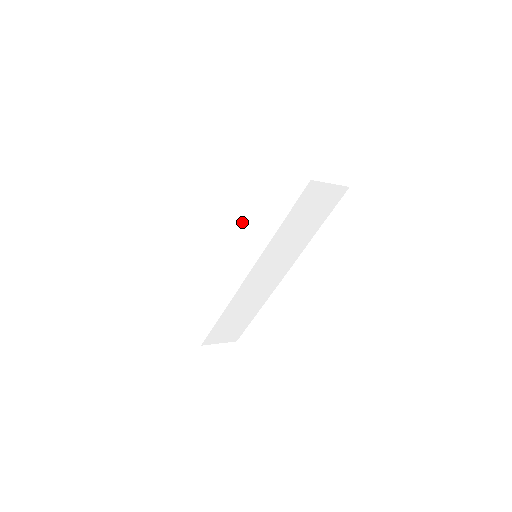
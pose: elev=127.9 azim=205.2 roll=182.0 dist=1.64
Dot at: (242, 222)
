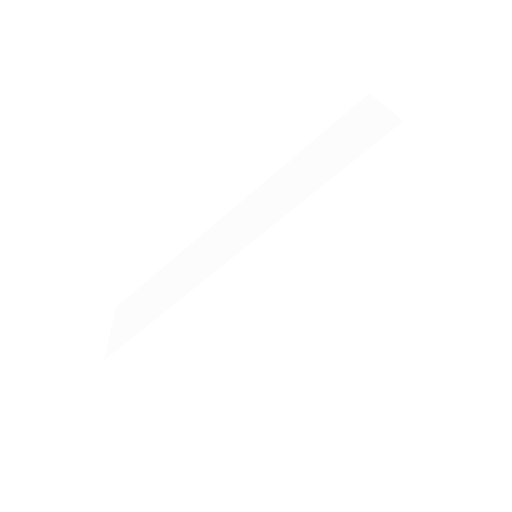
Dot at: (261, 191)
